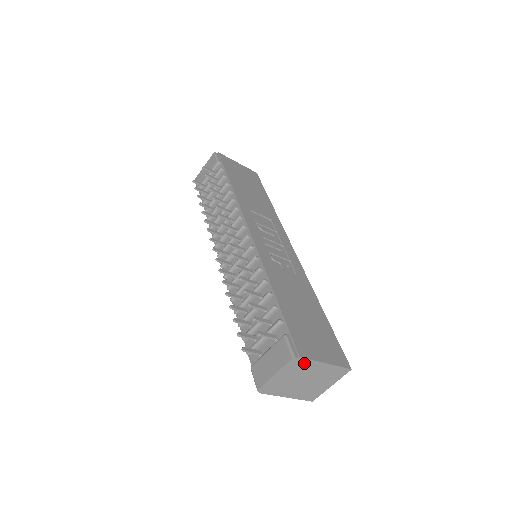
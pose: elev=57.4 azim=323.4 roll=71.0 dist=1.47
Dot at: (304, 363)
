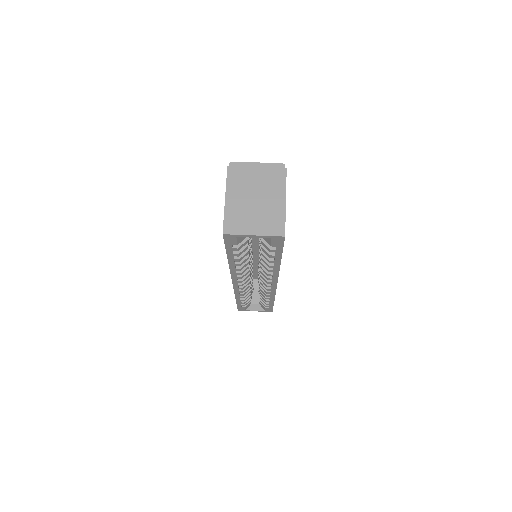
Dot at: (280, 179)
